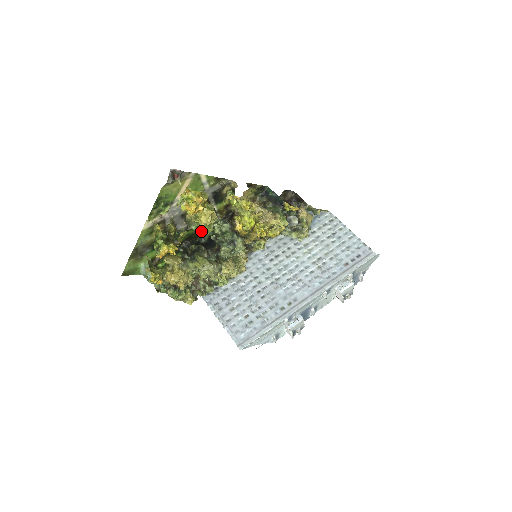
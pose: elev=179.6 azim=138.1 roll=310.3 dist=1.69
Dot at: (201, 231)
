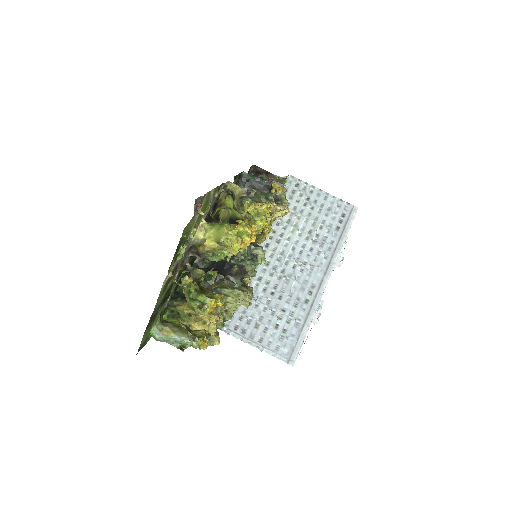
Dot at: occluded
